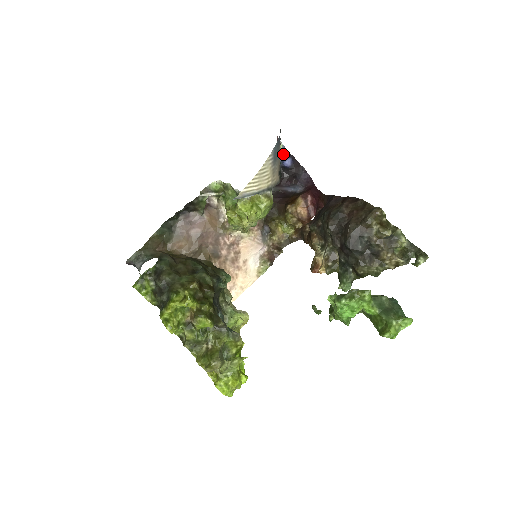
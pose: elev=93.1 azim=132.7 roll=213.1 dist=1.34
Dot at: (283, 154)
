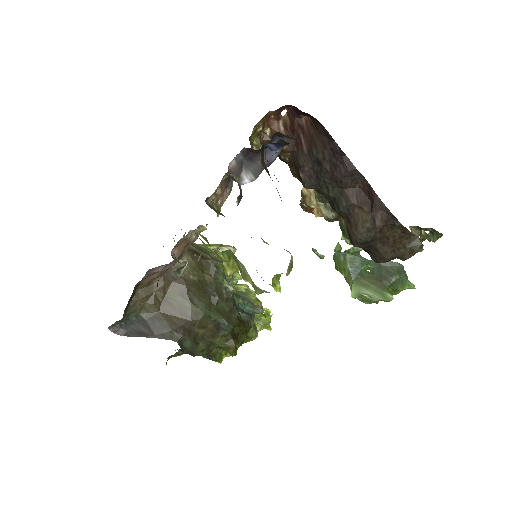
Dot at: (272, 143)
